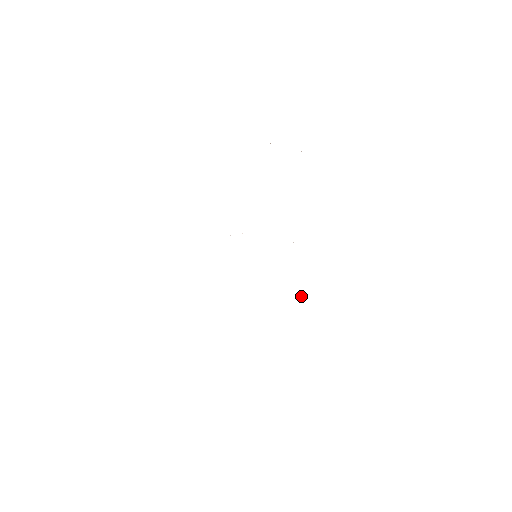
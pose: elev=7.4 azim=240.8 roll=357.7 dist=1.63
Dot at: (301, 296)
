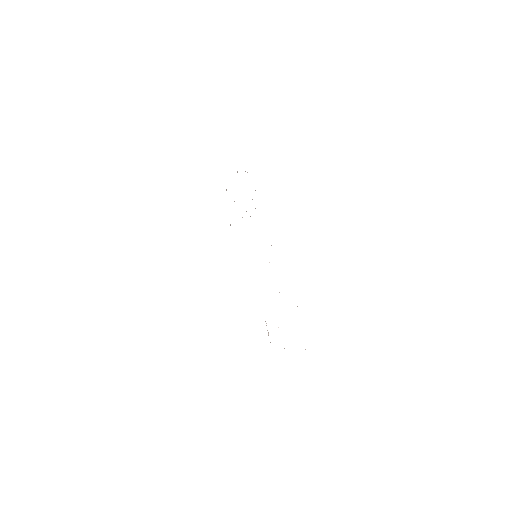
Dot at: occluded
